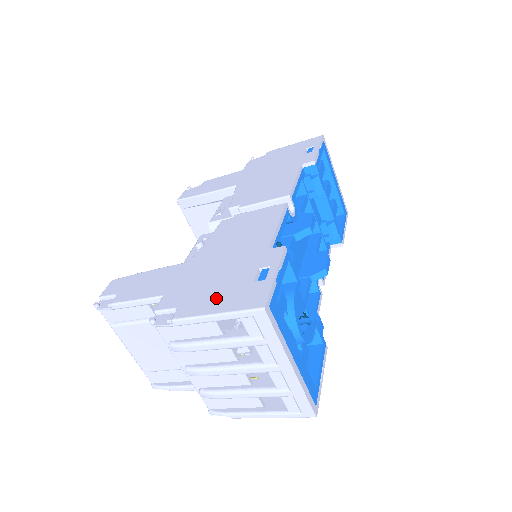
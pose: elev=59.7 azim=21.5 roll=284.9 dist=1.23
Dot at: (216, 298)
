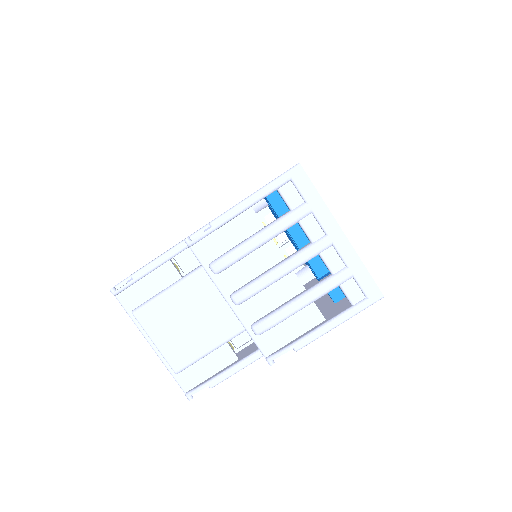
Dot at: occluded
